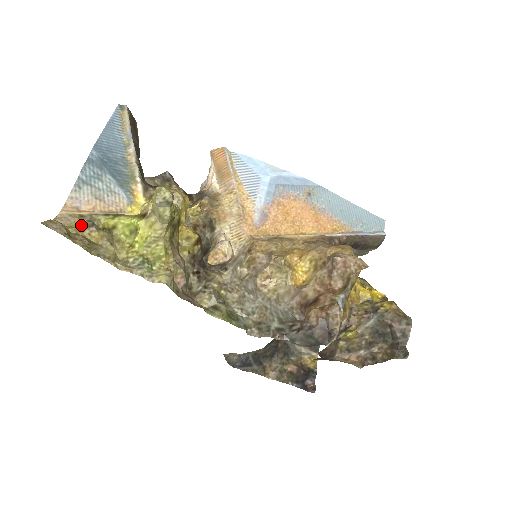
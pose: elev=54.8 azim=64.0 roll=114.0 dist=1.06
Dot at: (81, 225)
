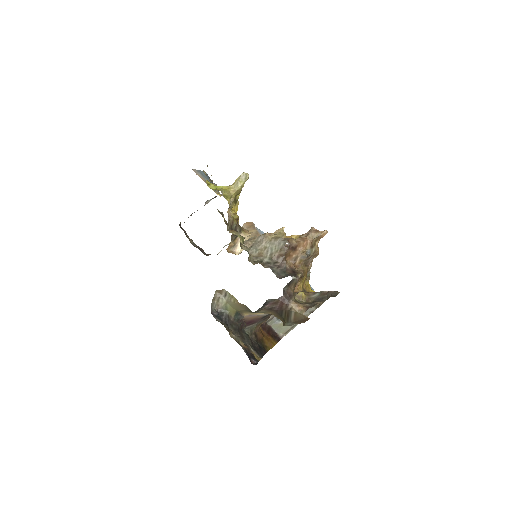
Dot at: occluded
